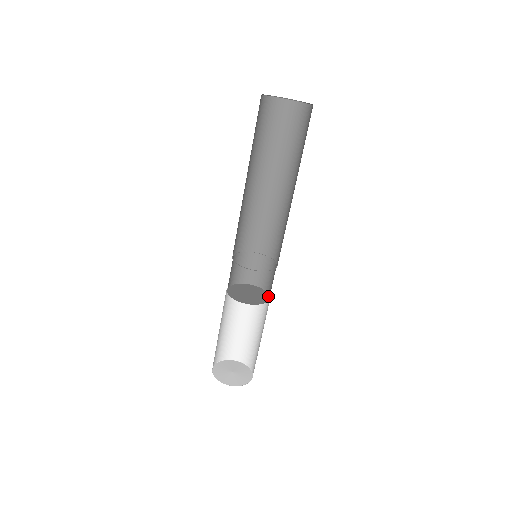
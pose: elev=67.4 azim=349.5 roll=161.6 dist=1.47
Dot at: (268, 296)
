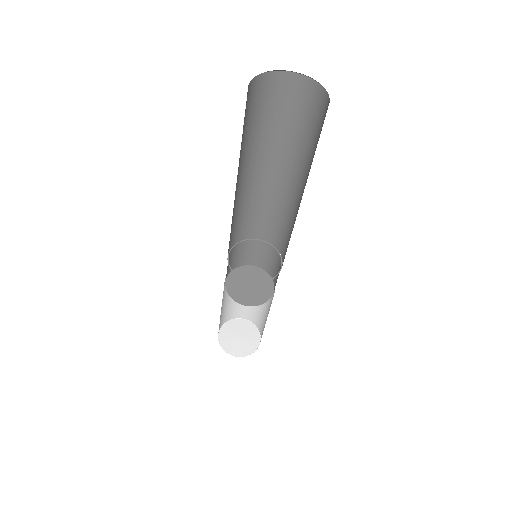
Dot at: (272, 292)
